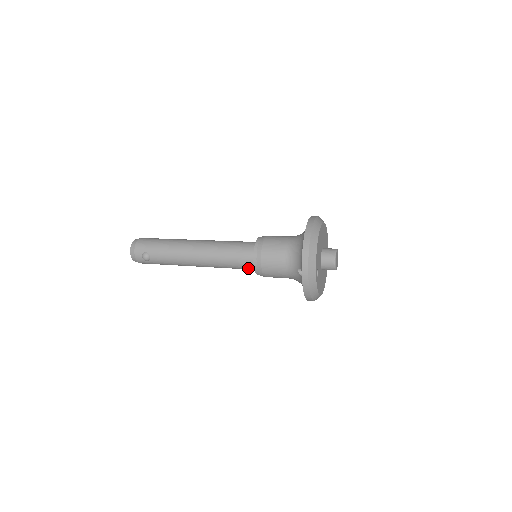
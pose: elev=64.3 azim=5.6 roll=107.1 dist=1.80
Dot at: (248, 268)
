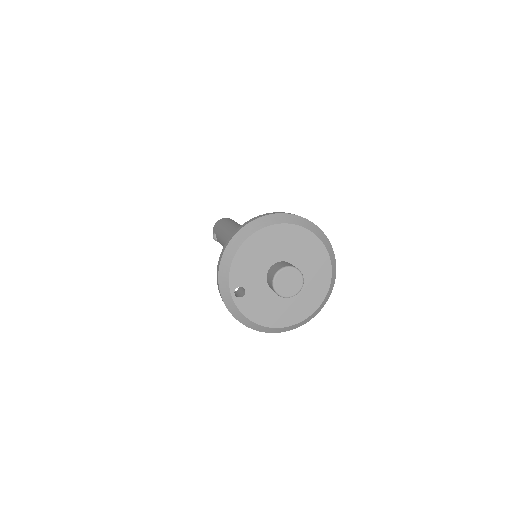
Dot at: occluded
